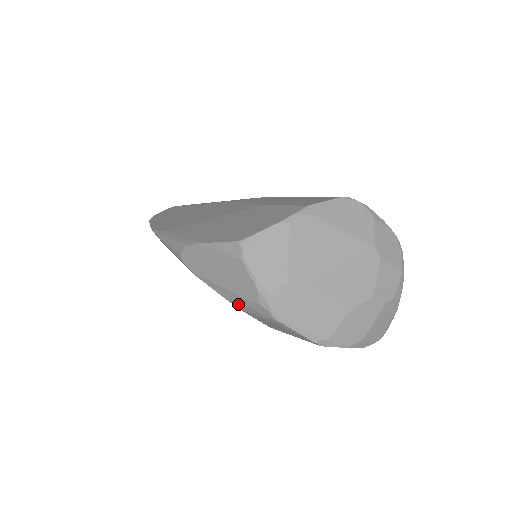
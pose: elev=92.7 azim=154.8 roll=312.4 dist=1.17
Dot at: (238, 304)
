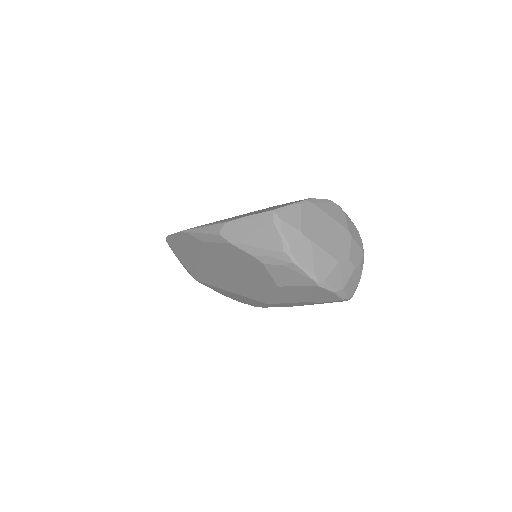
Dot at: (264, 258)
